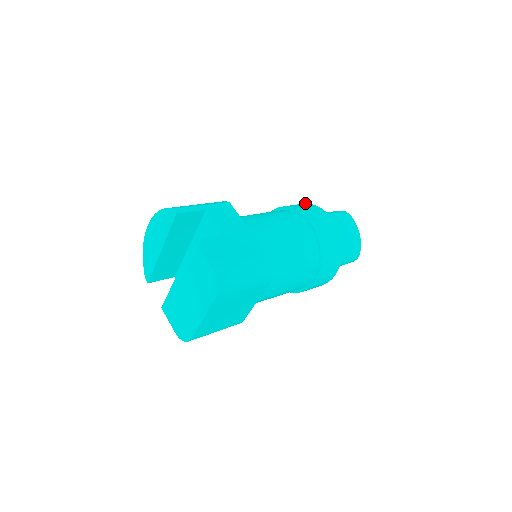
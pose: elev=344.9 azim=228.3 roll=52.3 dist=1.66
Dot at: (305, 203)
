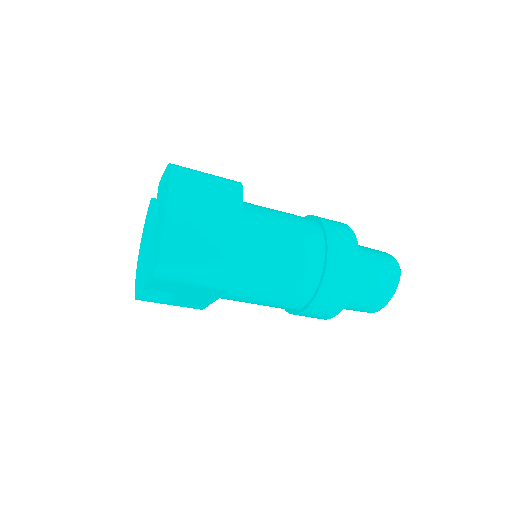
Dot at: occluded
